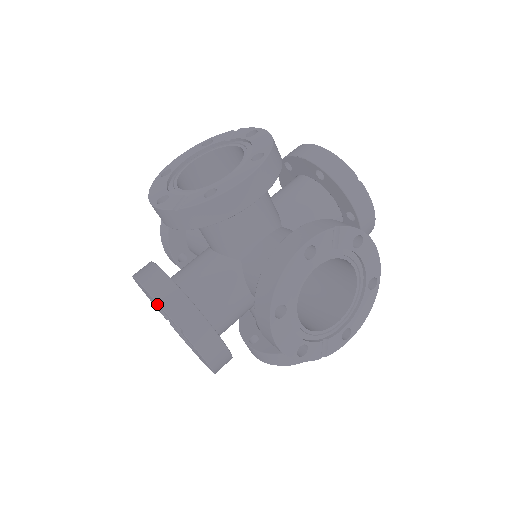
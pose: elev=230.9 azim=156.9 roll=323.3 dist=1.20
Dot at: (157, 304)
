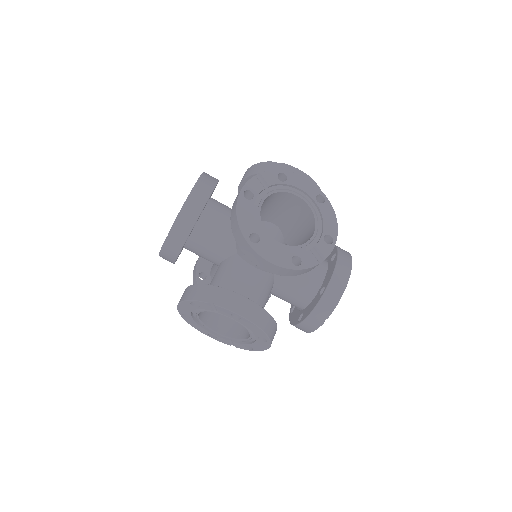
Dot at: (194, 307)
